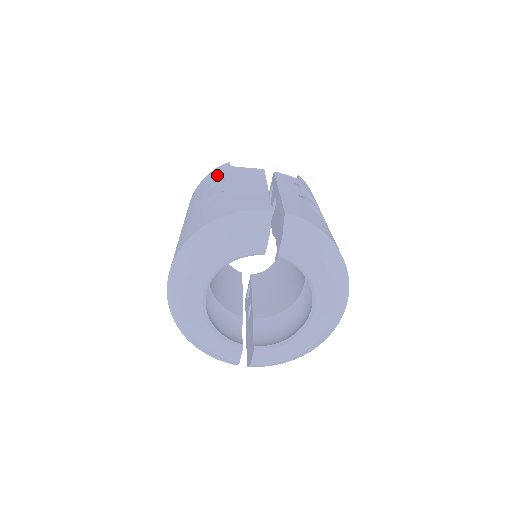
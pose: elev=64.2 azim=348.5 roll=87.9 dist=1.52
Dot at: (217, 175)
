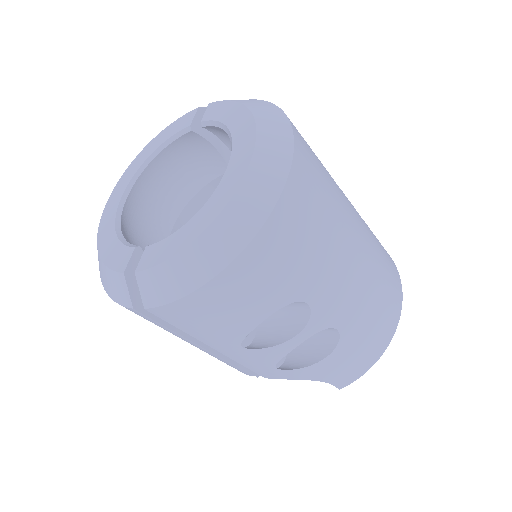
Dot at: occluded
